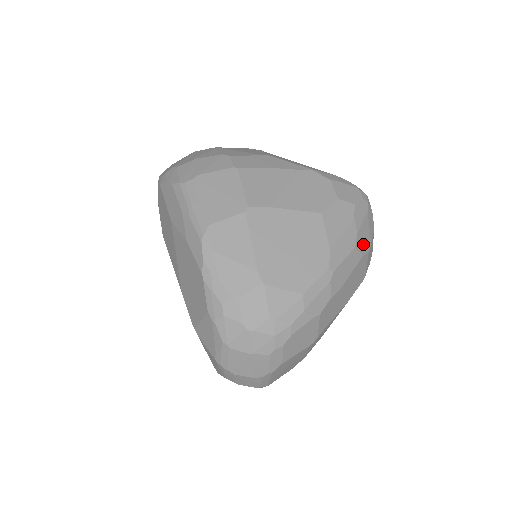
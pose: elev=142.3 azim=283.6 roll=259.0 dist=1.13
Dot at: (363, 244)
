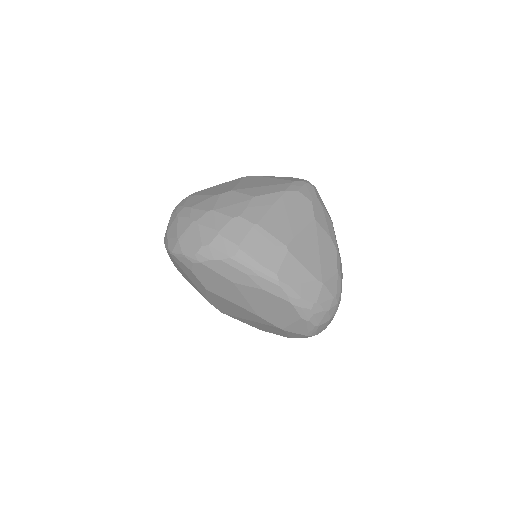
Dot at: (329, 216)
